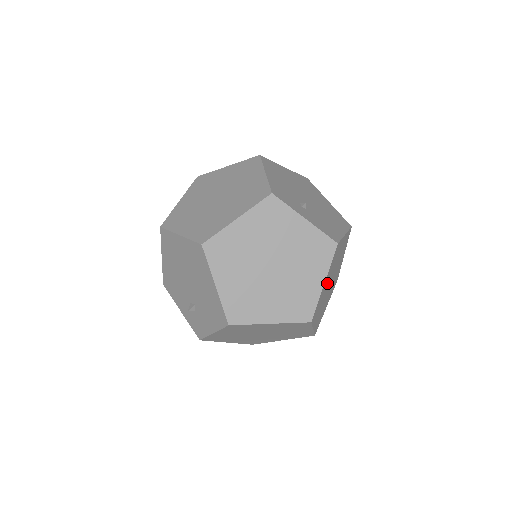
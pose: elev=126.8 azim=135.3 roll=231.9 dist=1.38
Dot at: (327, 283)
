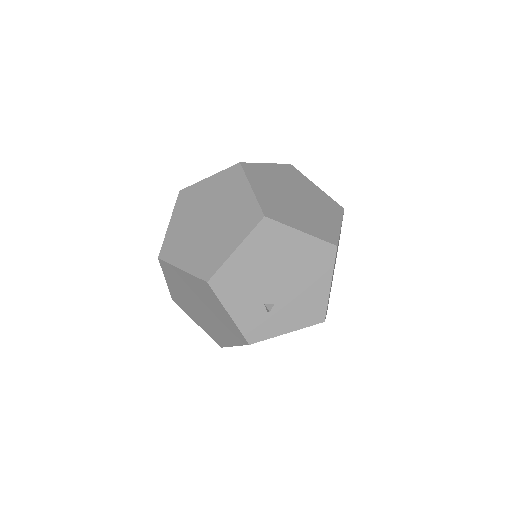
Dot at: occluded
